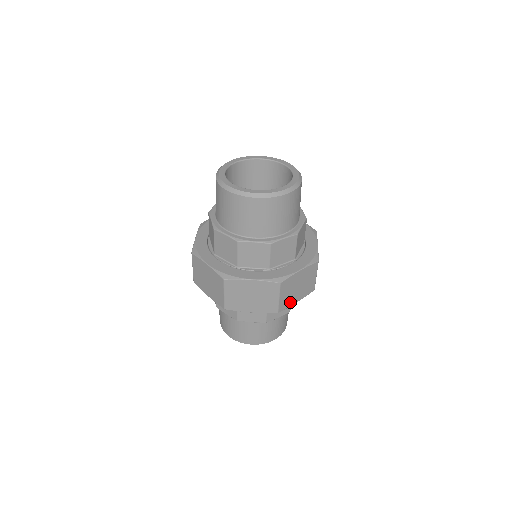
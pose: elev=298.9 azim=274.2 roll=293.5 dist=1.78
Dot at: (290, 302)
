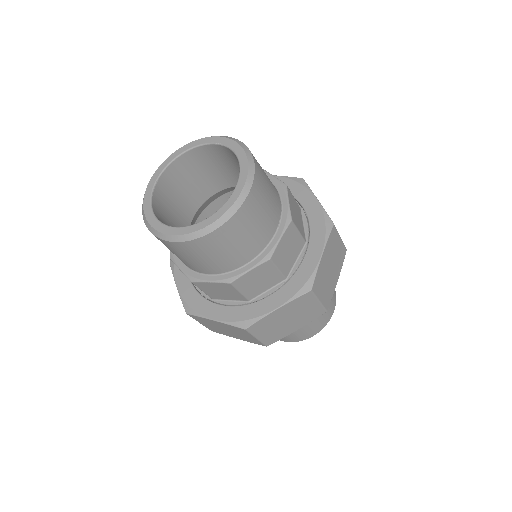
Dot at: (331, 289)
